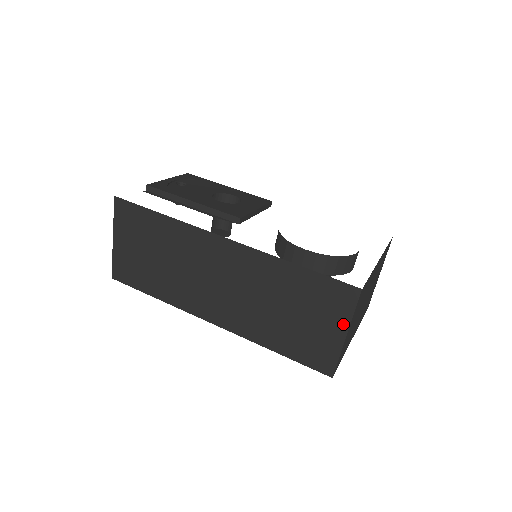
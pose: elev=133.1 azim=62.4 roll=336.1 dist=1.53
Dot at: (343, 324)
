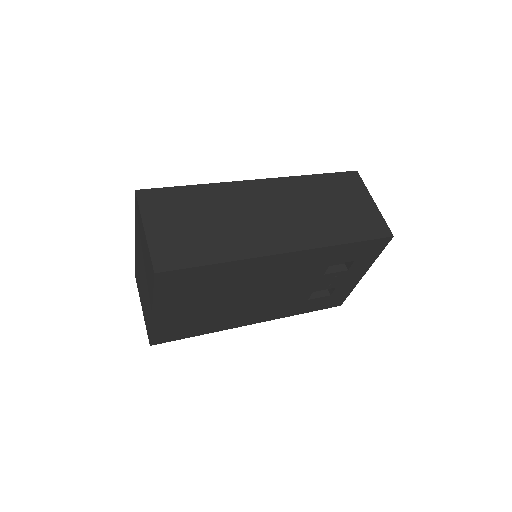
Dot at: (366, 196)
